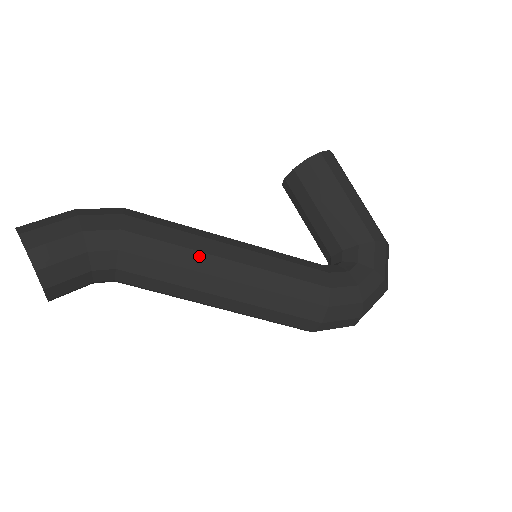
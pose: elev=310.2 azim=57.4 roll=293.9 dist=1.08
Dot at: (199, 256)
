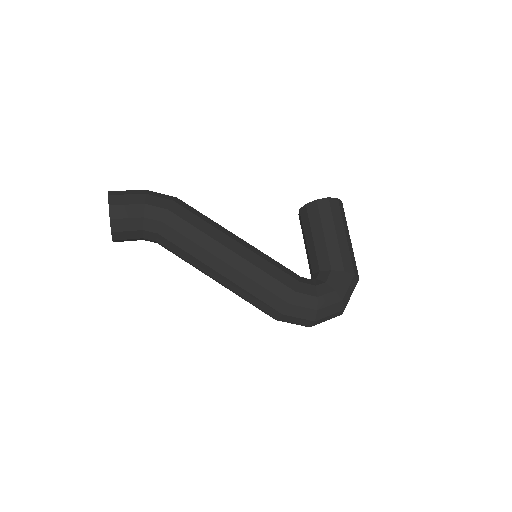
Dot at: (212, 241)
